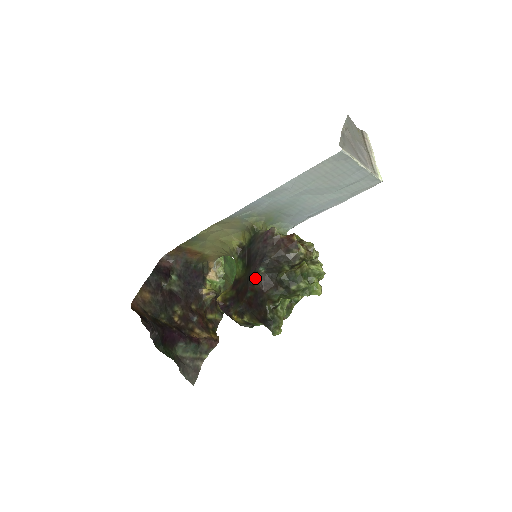
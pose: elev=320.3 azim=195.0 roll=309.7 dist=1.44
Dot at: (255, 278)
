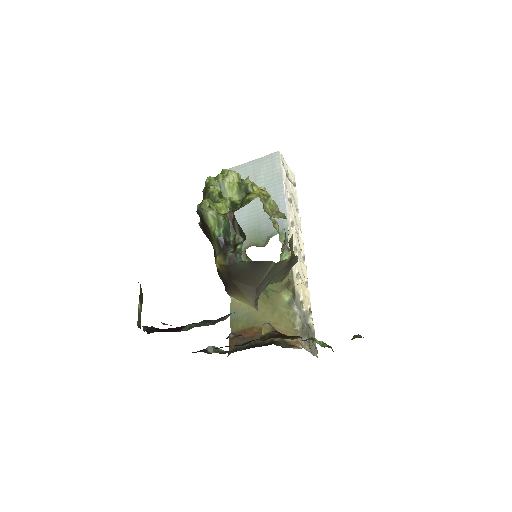
Dot at: occluded
